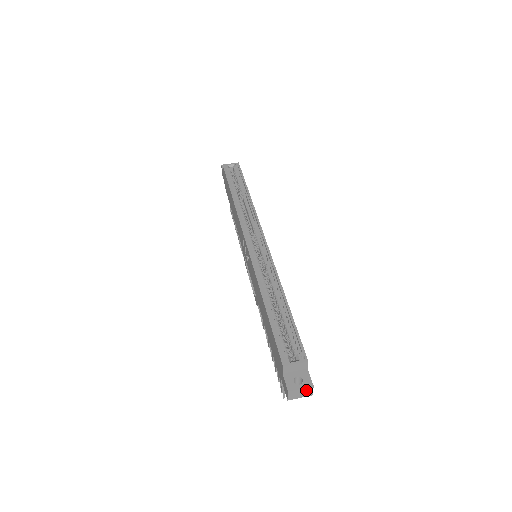
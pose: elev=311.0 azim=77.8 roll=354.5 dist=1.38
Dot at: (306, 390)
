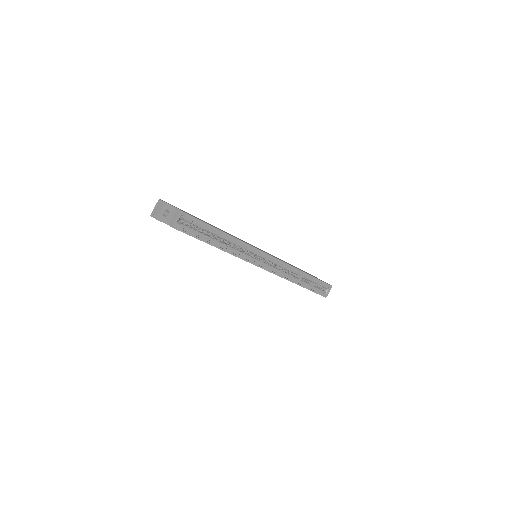
Dot at: occluded
